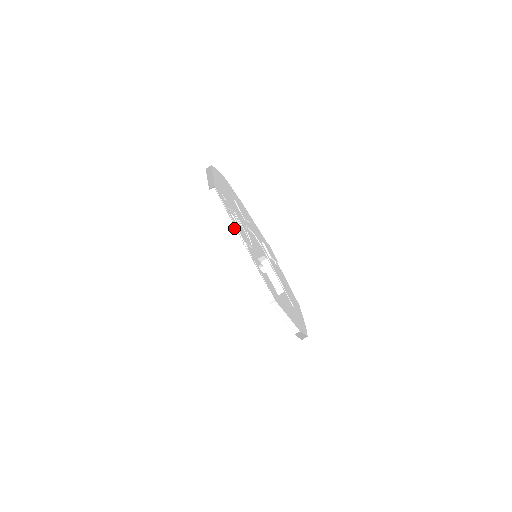
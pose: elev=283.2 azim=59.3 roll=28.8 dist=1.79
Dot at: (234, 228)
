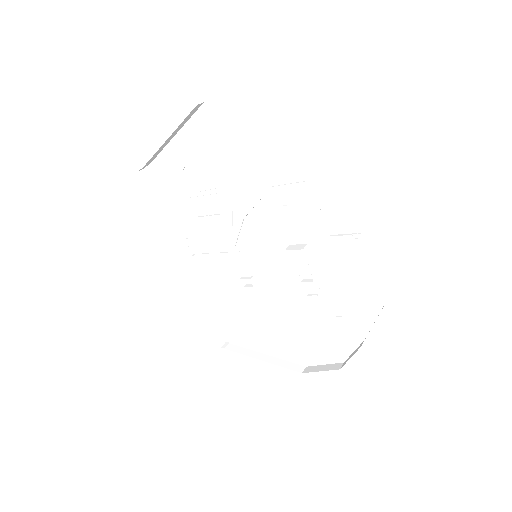
Dot at: (169, 236)
